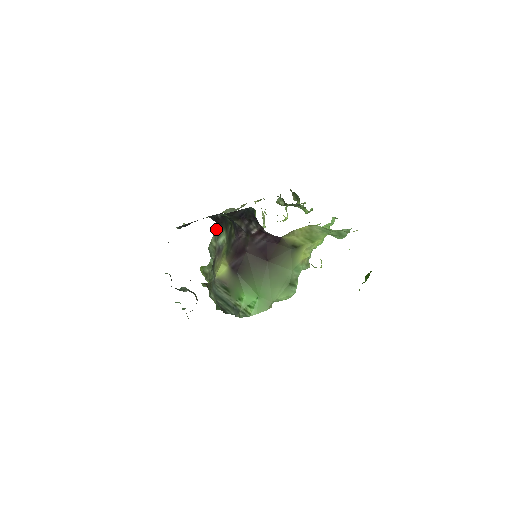
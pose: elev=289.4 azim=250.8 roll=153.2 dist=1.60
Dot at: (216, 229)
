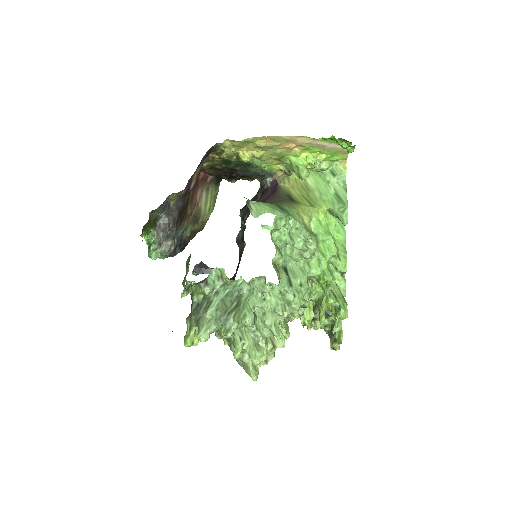
Dot at: occluded
